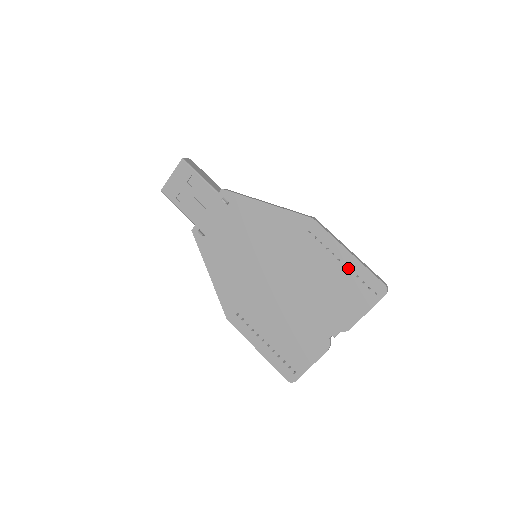
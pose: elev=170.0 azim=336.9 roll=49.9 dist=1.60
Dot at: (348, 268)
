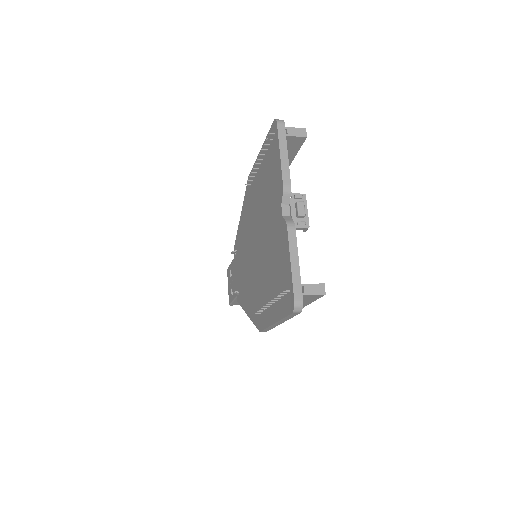
Dot at: (264, 158)
